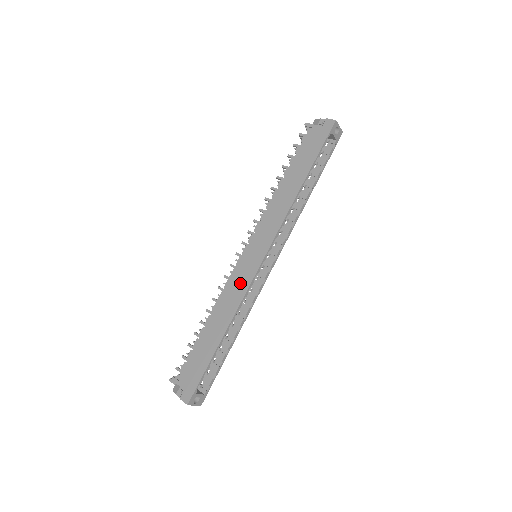
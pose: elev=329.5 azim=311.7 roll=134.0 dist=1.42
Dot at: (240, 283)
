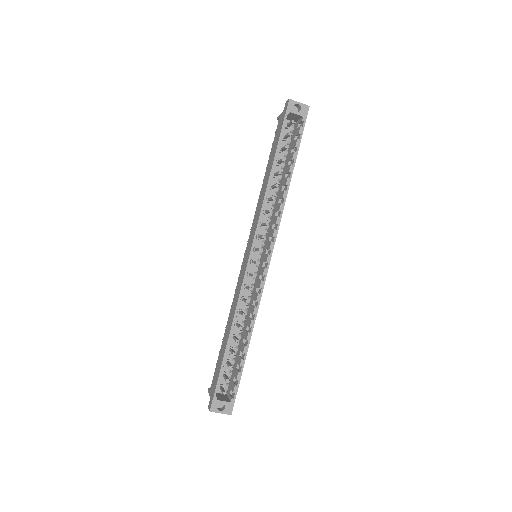
Dot at: (239, 285)
